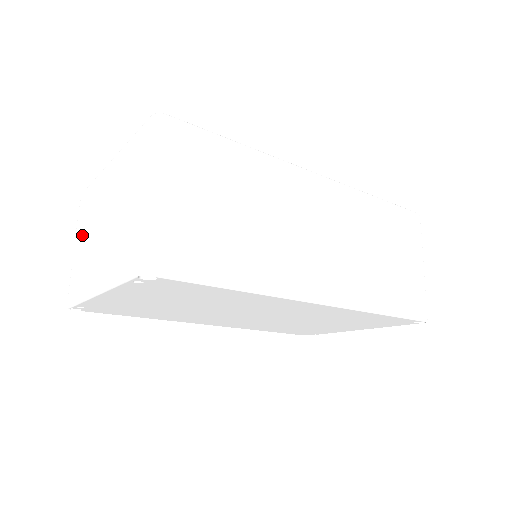
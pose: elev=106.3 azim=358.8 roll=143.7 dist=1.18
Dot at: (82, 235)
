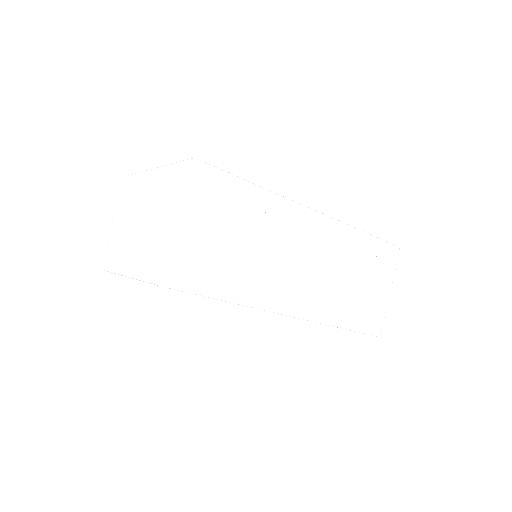
Dot at: (121, 216)
